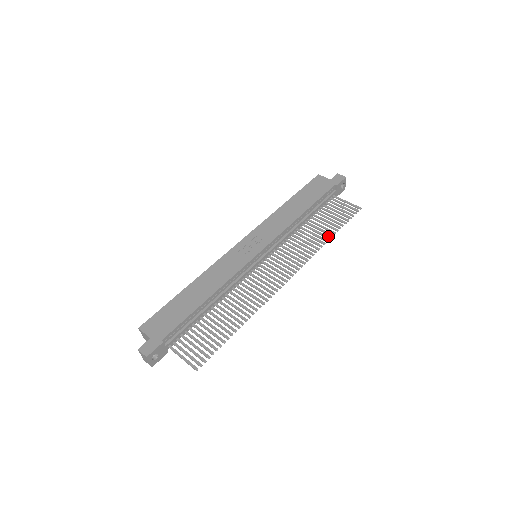
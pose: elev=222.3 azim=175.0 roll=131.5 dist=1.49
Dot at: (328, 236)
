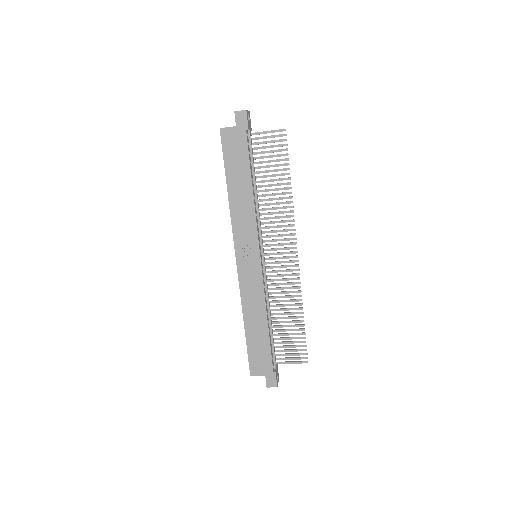
Dot at: (287, 187)
